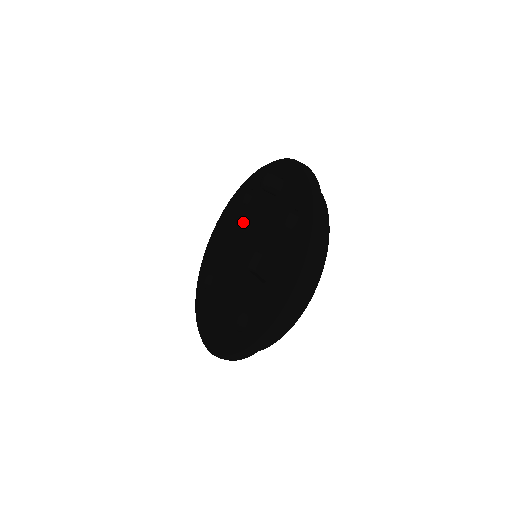
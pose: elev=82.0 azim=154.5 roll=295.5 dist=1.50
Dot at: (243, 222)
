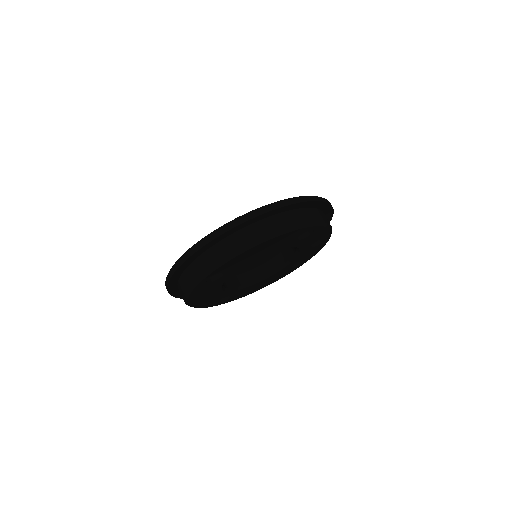
Dot at: occluded
